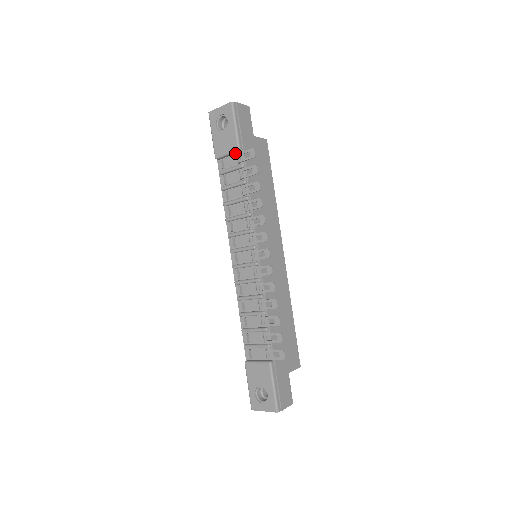
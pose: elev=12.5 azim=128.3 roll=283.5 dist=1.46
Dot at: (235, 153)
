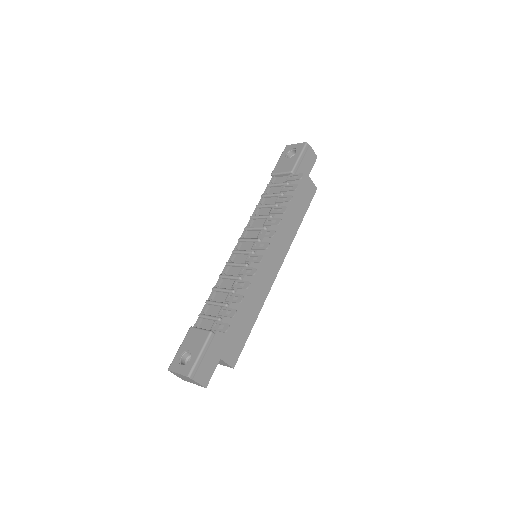
Dot at: (288, 175)
